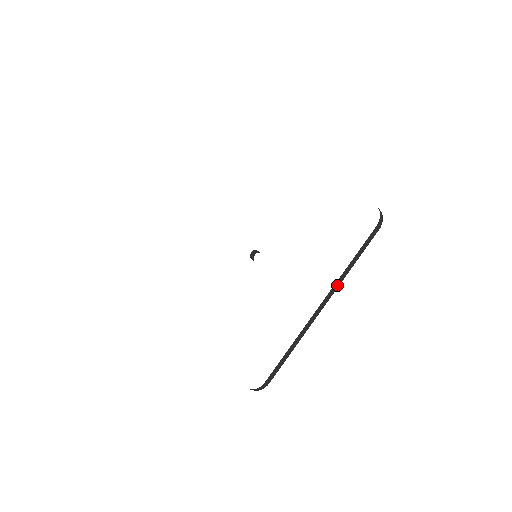
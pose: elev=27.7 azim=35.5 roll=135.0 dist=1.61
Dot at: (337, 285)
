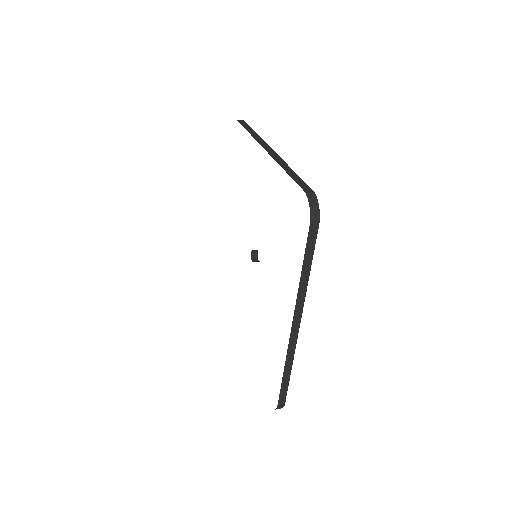
Dot at: (301, 302)
